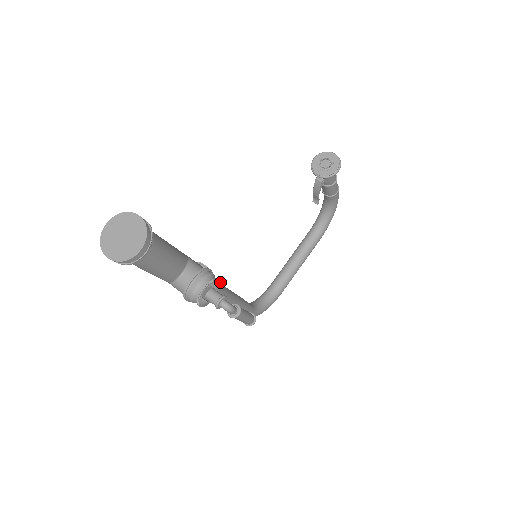
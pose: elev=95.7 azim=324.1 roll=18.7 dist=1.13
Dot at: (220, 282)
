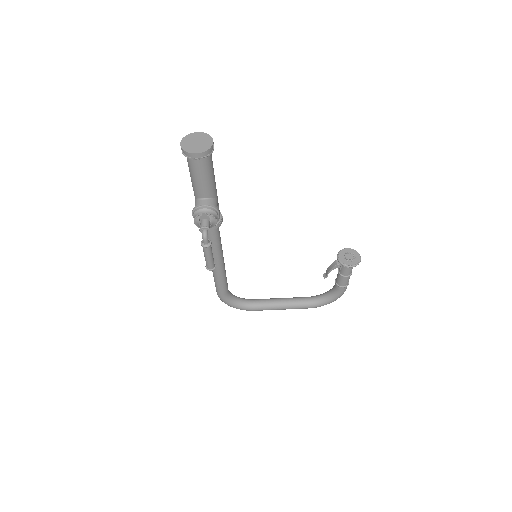
Dot at: (216, 223)
